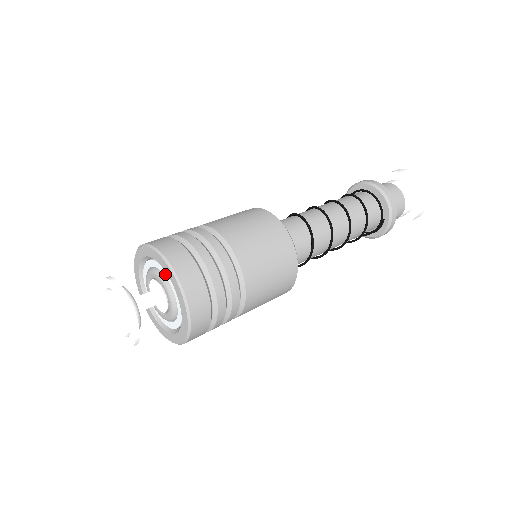
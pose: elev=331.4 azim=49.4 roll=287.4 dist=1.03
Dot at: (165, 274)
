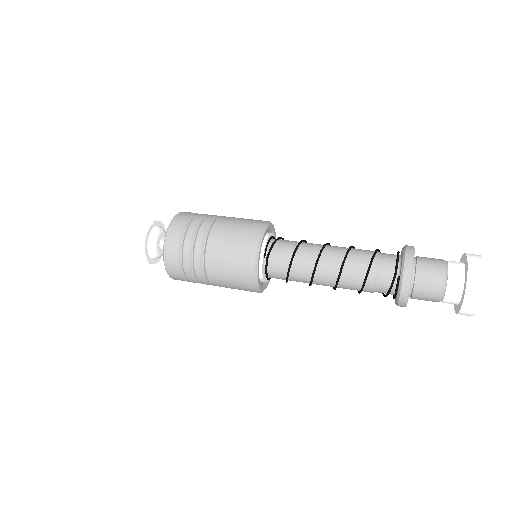
Dot at: occluded
